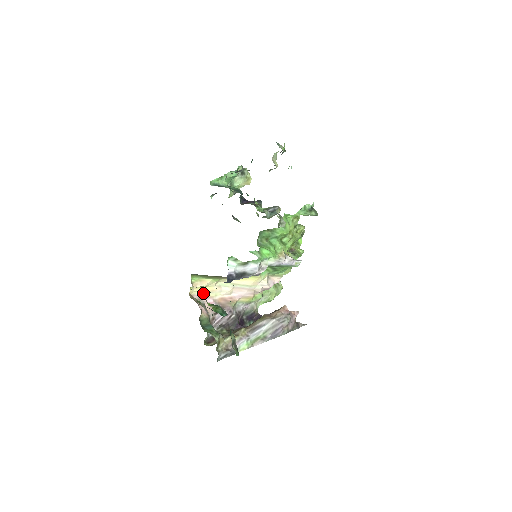
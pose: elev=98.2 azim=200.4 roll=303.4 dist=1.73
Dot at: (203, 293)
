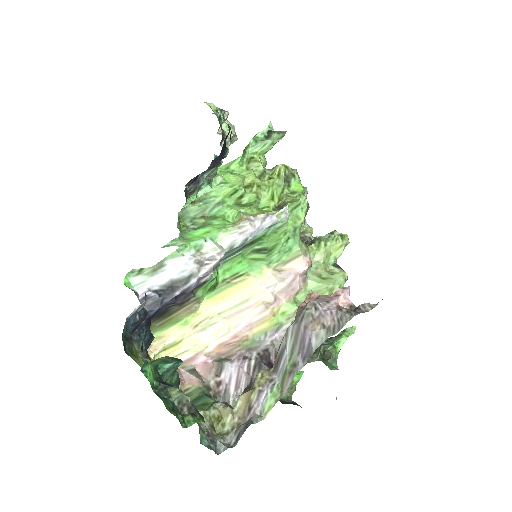
Dot at: (184, 354)
